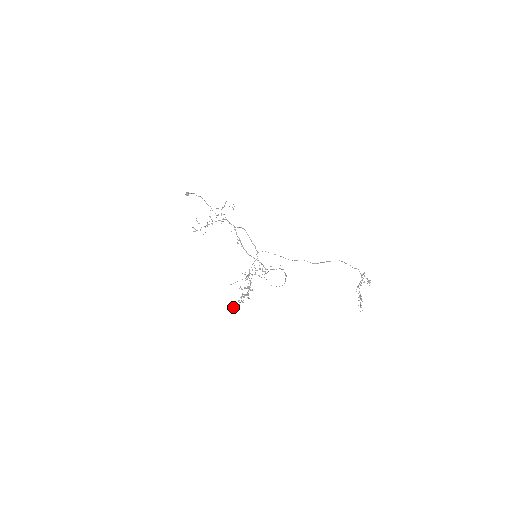
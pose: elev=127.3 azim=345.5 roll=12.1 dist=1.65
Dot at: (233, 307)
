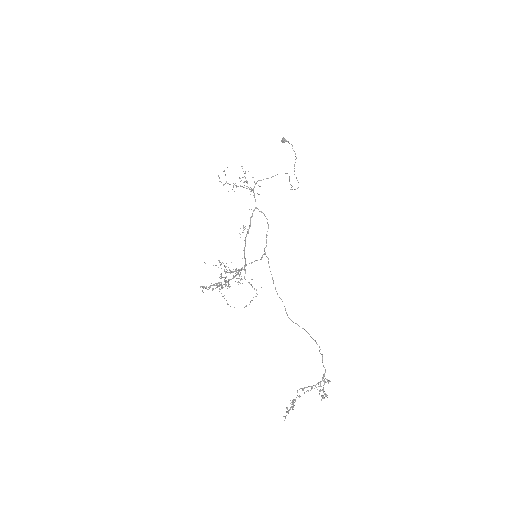
Dot at: (201, 286)
